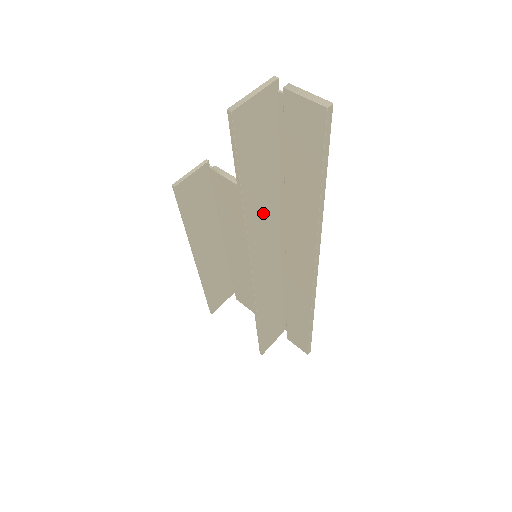
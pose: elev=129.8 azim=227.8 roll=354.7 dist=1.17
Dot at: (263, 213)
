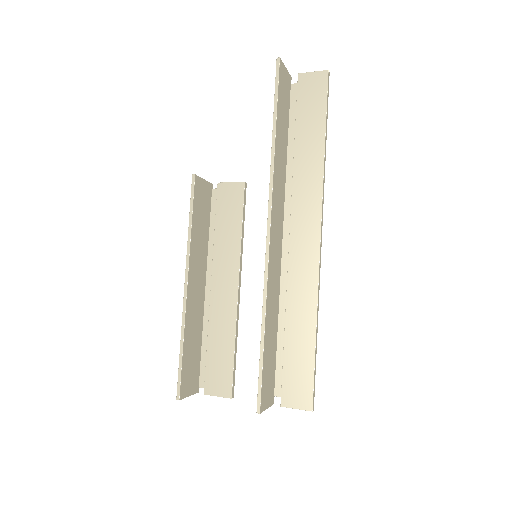
Dot at: (280, 167)
